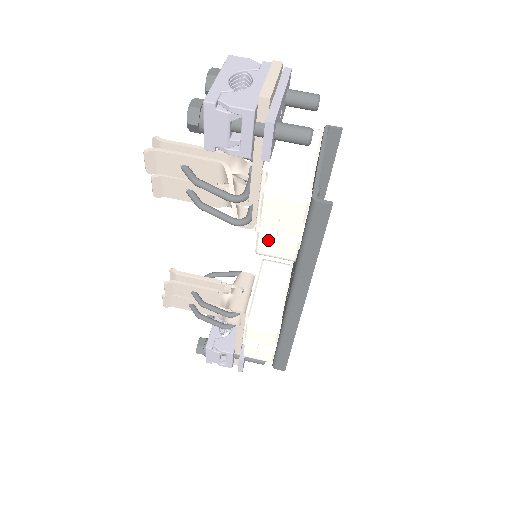
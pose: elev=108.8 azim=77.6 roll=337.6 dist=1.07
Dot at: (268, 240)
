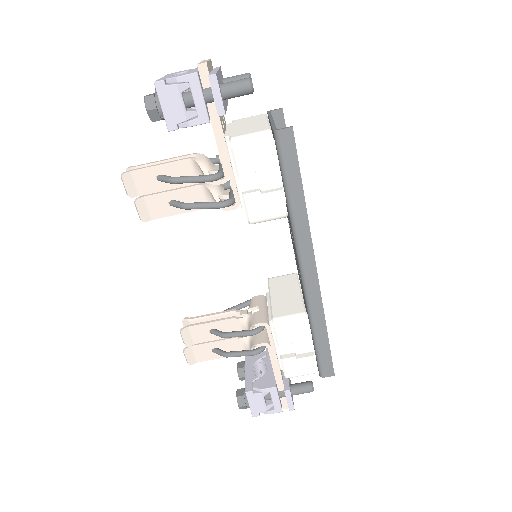
Dot at: (254, 200)
